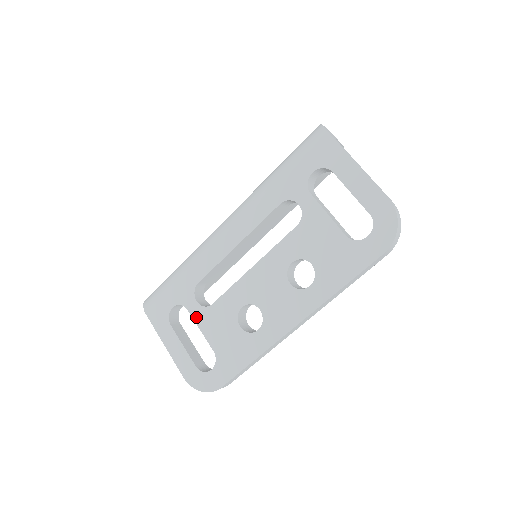
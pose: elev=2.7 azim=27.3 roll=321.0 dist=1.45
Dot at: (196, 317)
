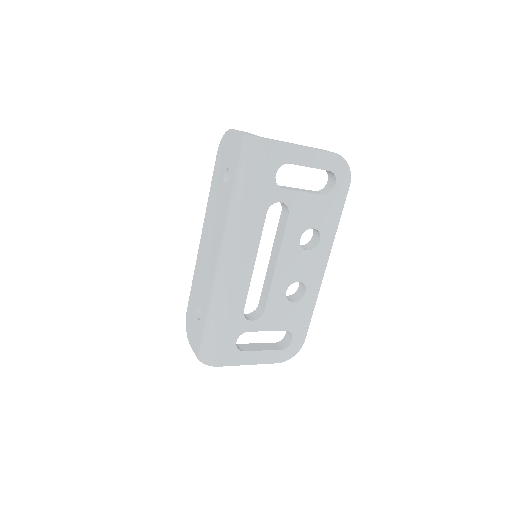
Dot at: (259, 328)
